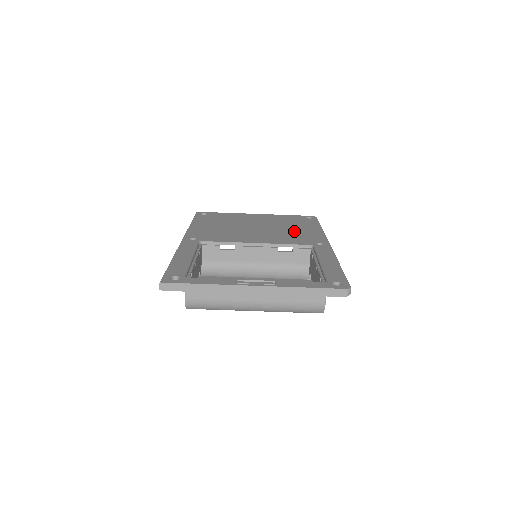
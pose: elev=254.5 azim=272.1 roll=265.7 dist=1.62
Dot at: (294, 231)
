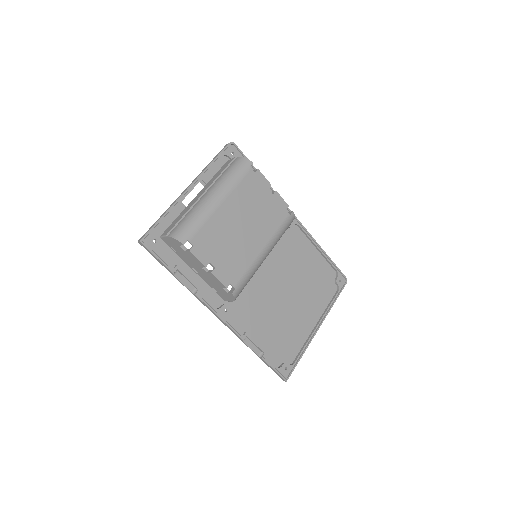
Dot at: (297, 261)
